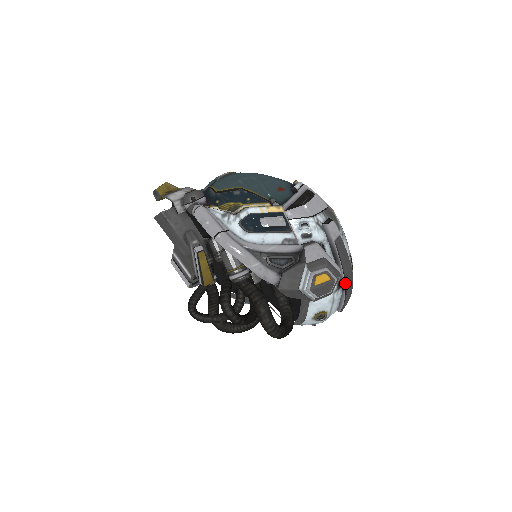
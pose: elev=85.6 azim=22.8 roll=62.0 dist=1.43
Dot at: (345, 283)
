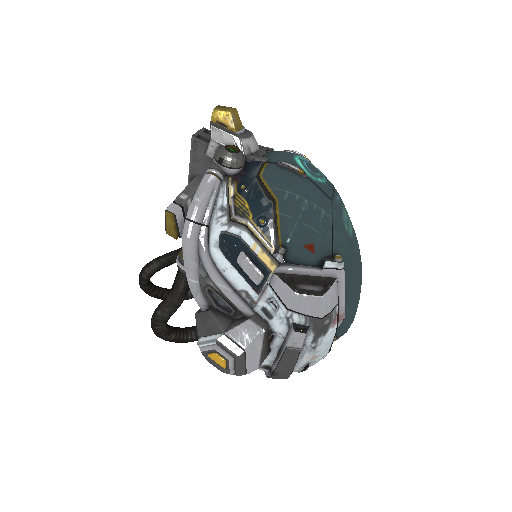
Dot at: (272, 373)
